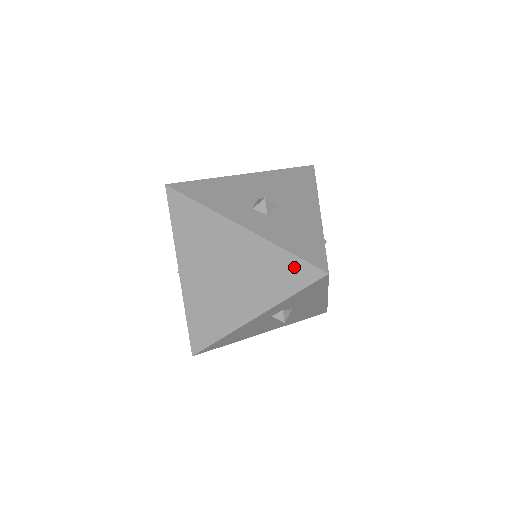
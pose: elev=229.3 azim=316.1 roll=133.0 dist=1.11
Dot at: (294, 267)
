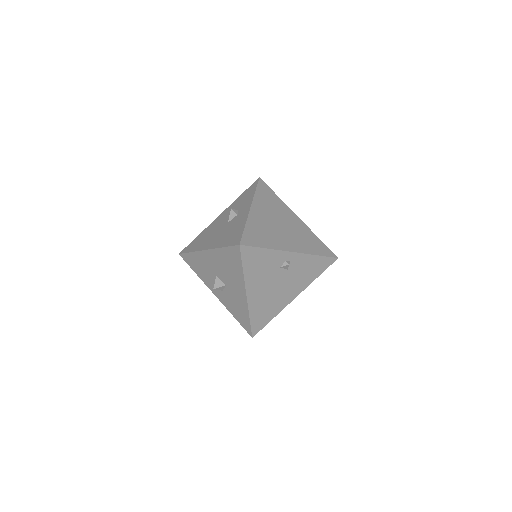
Dot at: occluded
